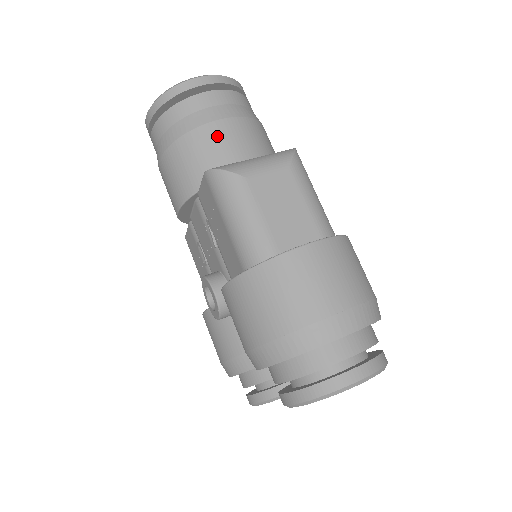
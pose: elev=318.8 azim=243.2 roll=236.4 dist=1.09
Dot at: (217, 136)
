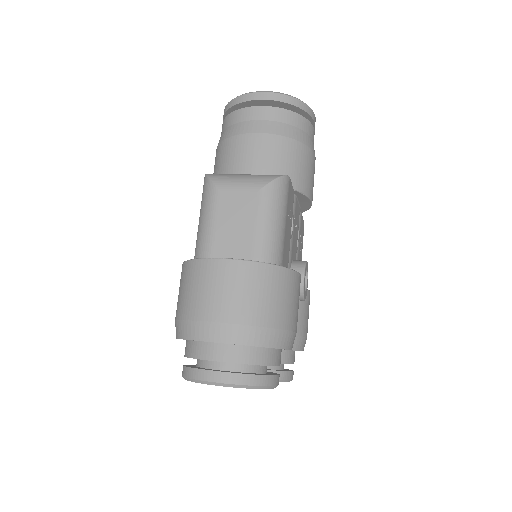
Dot at: (244, 147)
